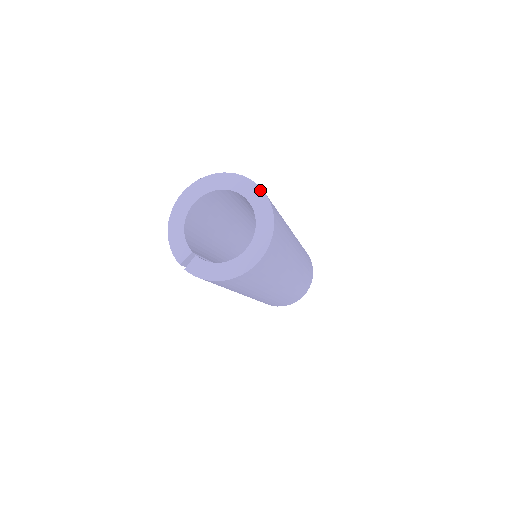
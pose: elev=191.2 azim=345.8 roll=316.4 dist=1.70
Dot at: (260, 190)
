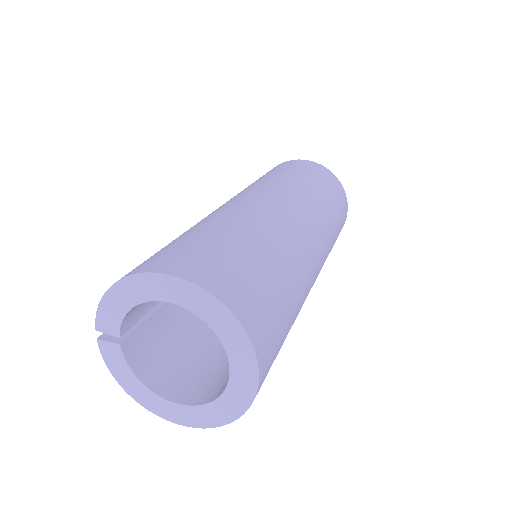
Dot at: (254, 388)
